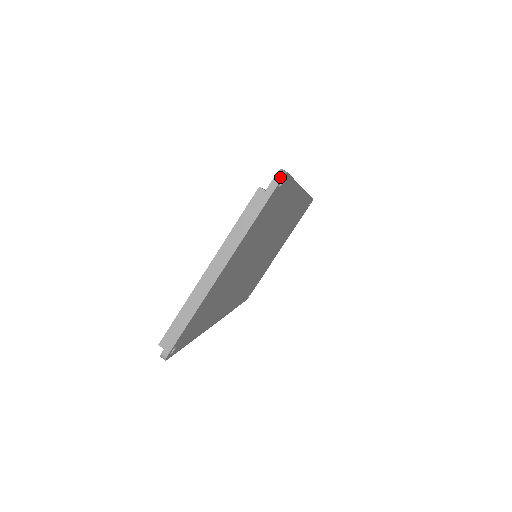
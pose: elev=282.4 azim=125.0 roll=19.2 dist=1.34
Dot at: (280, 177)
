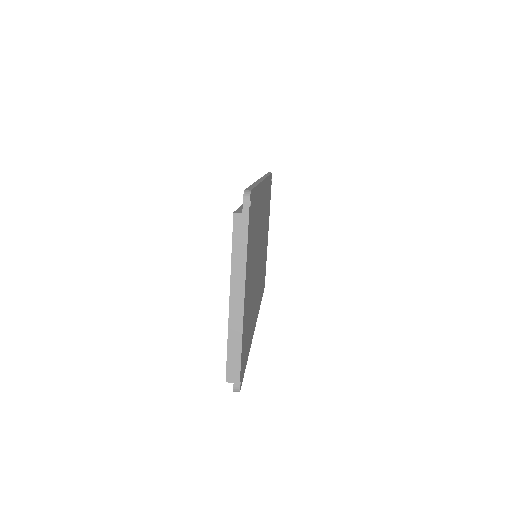
Dot at: (248, 199)
